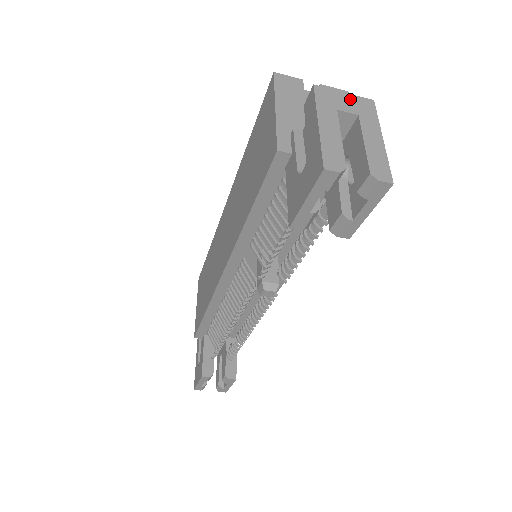
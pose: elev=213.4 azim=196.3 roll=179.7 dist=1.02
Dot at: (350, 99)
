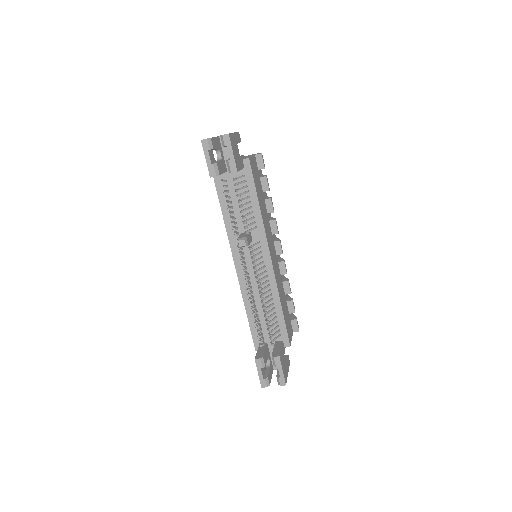
Dot at: occluded
